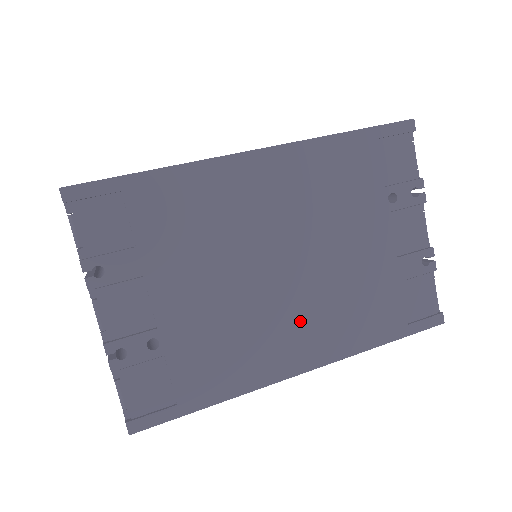
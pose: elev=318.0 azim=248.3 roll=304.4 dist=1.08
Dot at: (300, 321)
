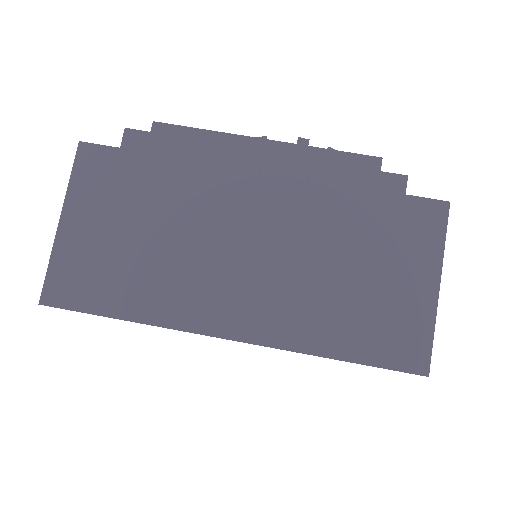
Dot at: occluded
